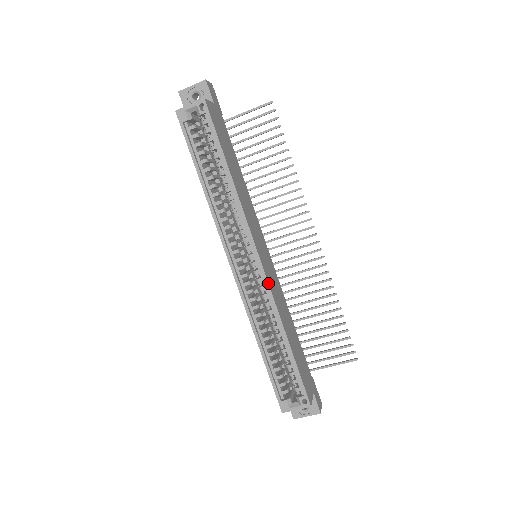
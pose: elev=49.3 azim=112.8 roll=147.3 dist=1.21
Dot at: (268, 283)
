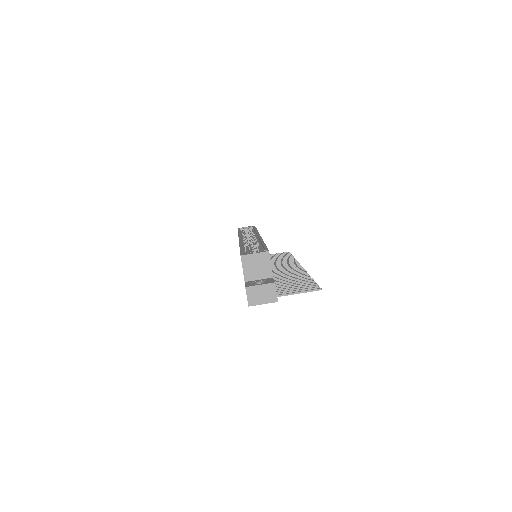
Dot at: (261, 237)
